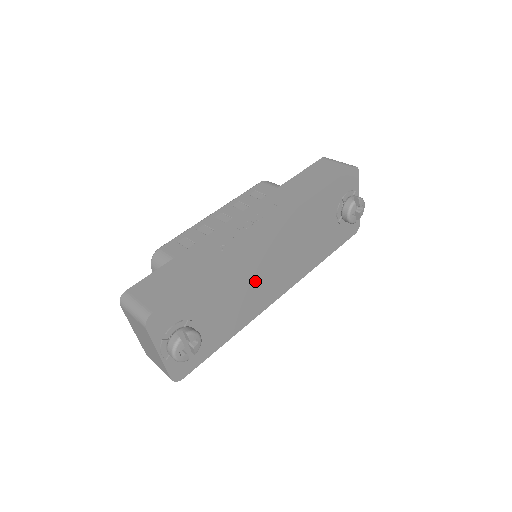
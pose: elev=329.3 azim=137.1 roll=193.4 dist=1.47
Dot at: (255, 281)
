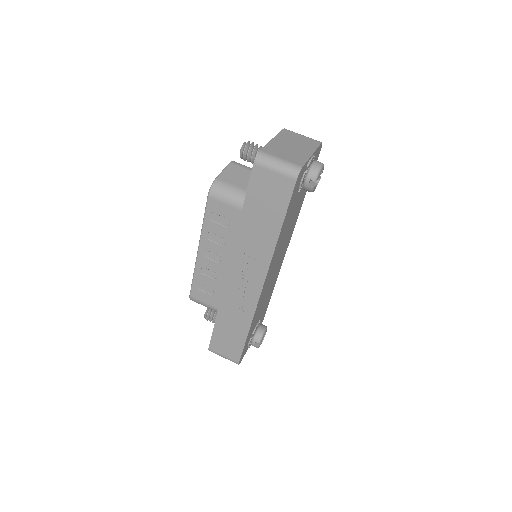
Dot at: (271, 281)
